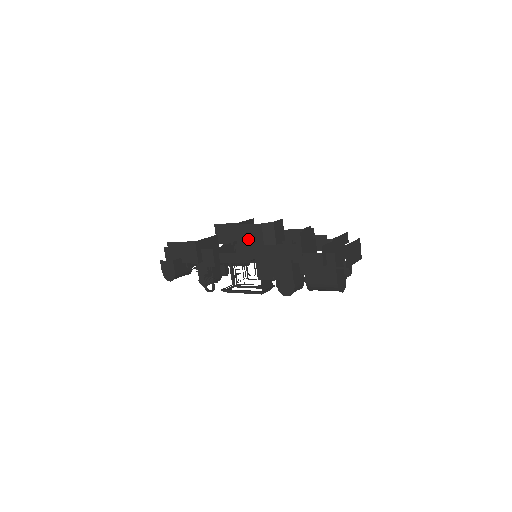
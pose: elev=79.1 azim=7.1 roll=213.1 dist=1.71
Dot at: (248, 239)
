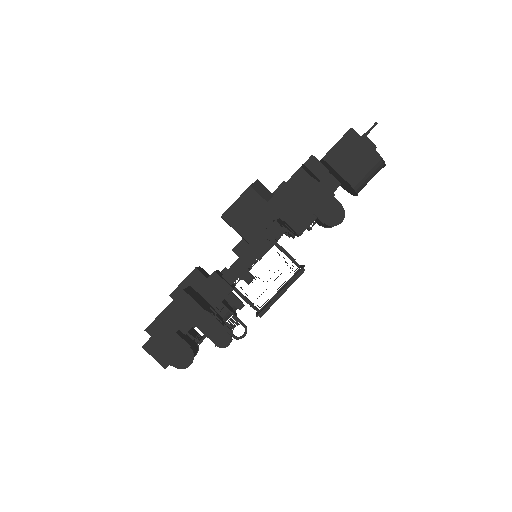
Dot at: (248, 216)
